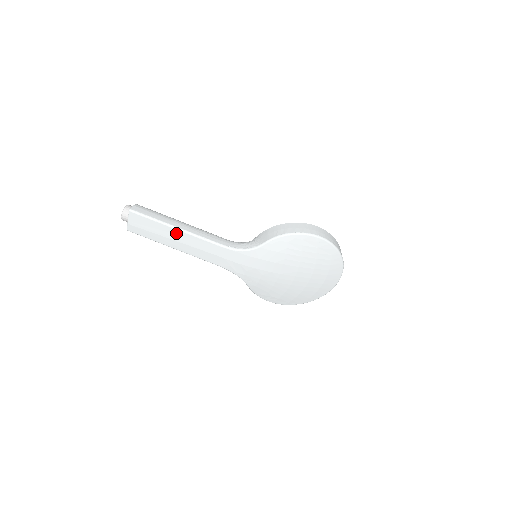
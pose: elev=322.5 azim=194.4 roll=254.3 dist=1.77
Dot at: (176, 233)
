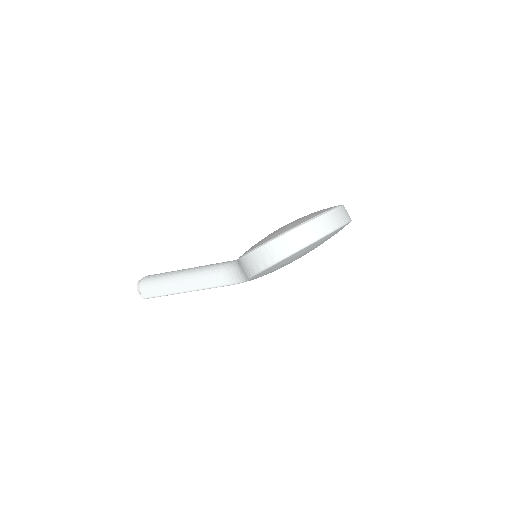
Dot at: occluded
